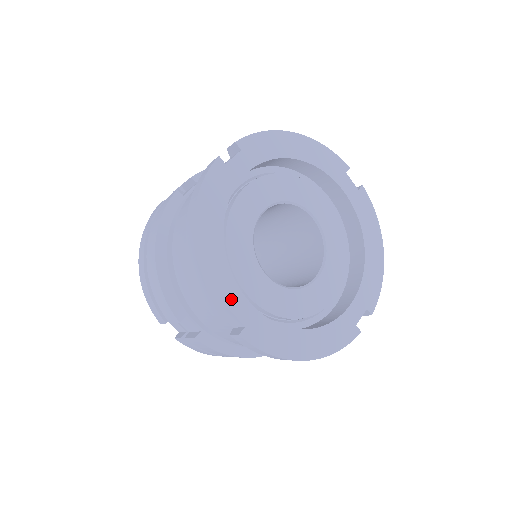
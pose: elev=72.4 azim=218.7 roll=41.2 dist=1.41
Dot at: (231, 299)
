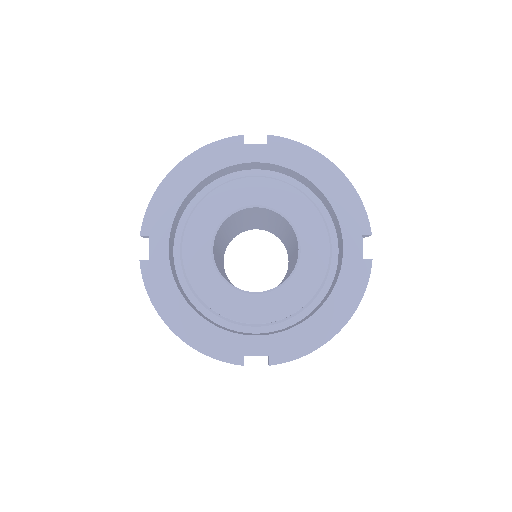
Dot at: (241, 348)
